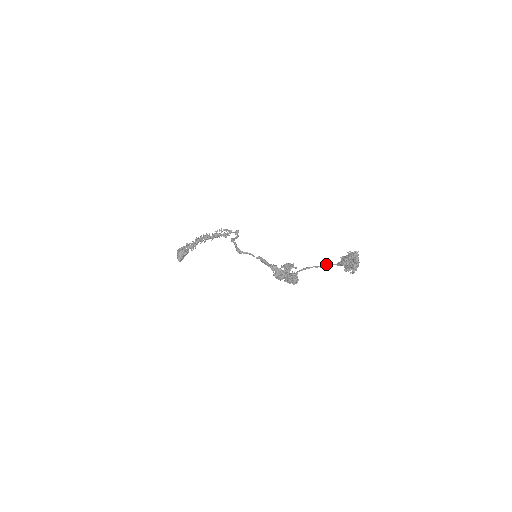
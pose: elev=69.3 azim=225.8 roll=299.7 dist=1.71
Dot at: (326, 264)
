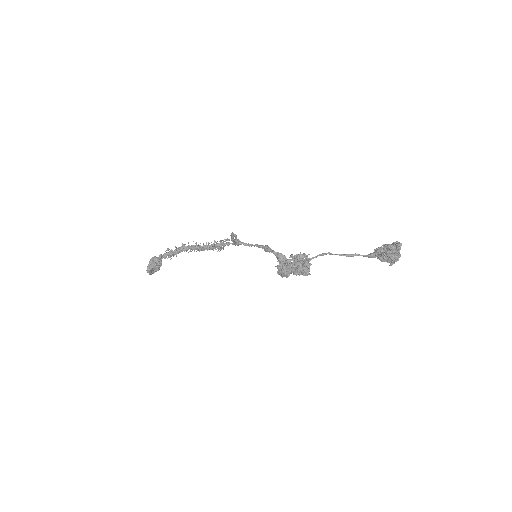
Dot at: occluded
